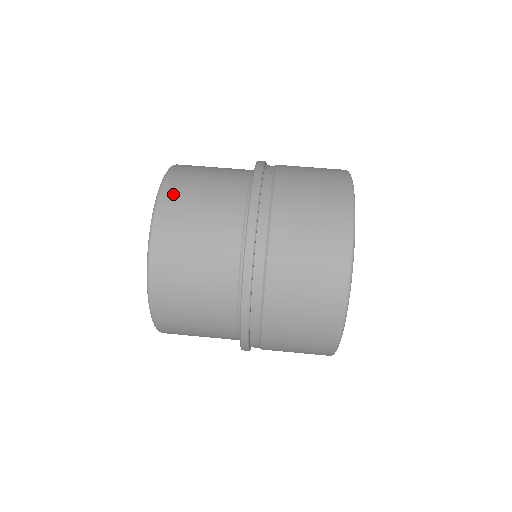
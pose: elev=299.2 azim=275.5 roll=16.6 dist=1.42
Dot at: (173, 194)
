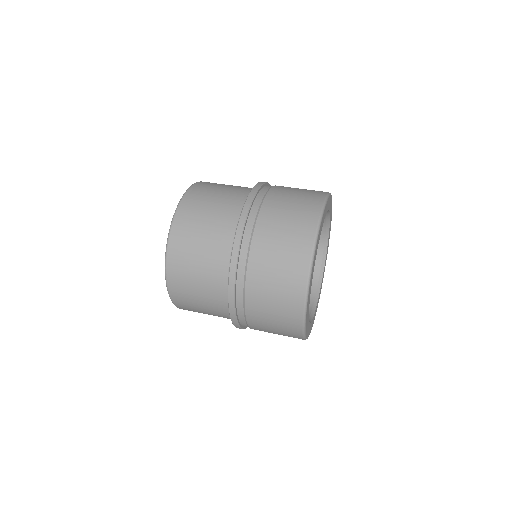
Dot at: occluded
